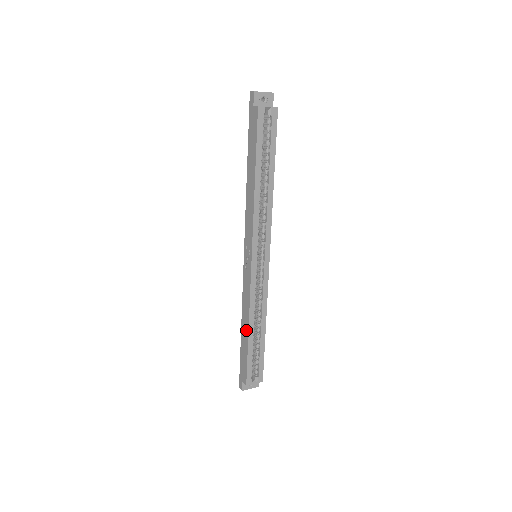
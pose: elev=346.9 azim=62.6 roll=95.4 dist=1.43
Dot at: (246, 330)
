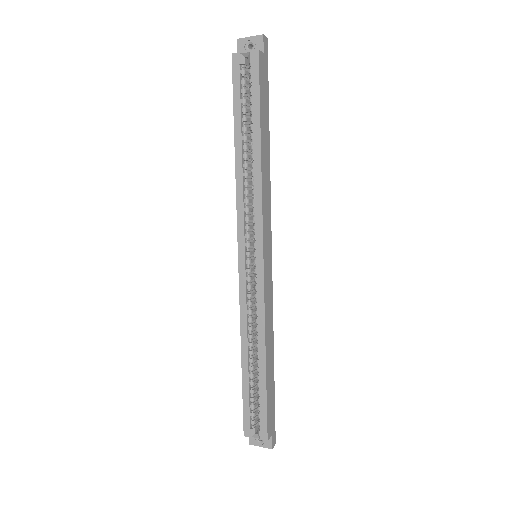
Dot at: (243, 356)
